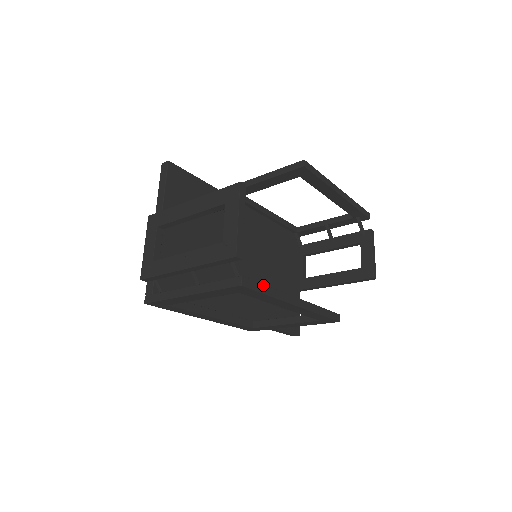
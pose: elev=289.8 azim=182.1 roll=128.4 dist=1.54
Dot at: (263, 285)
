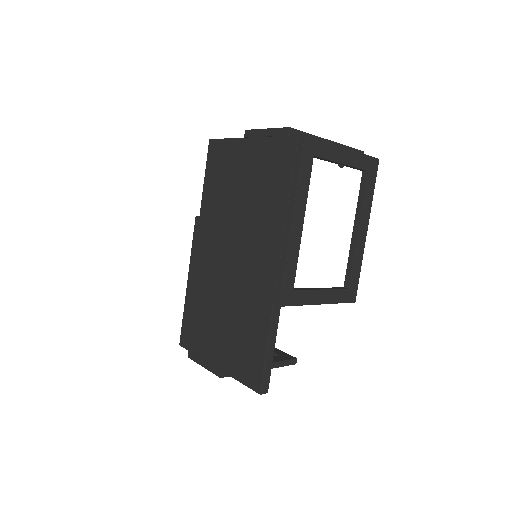
Dot at: occluded
